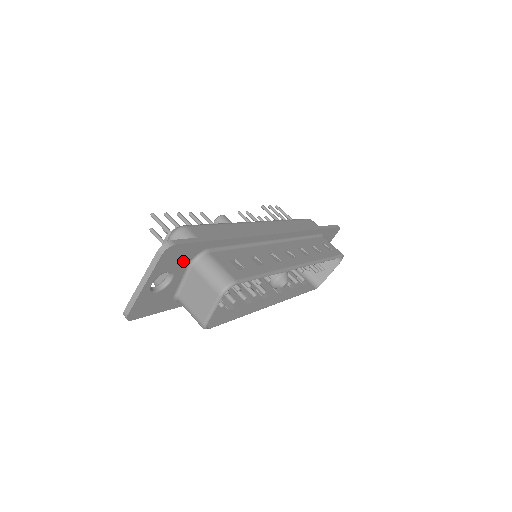
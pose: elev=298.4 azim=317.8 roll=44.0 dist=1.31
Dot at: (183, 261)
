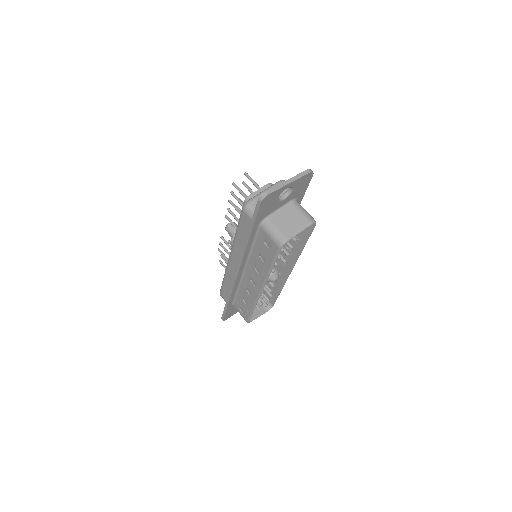
Dot at: (296, 193)
